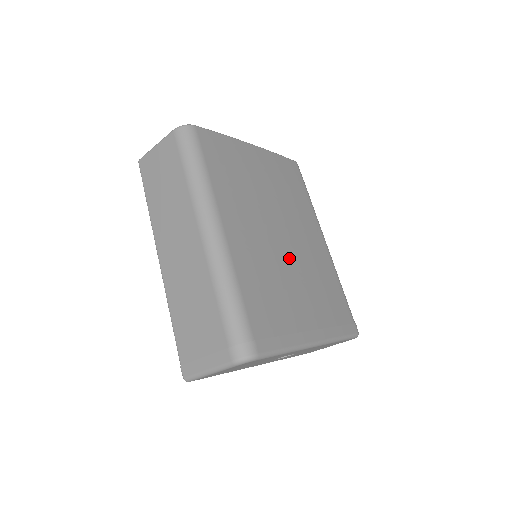
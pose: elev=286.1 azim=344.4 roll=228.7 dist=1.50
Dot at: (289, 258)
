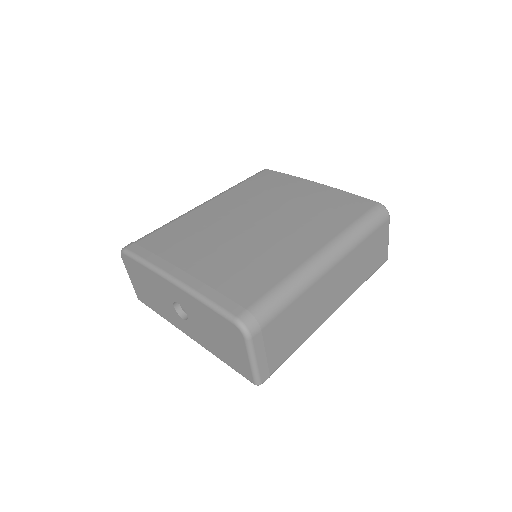
Dot at: (237, 234)
